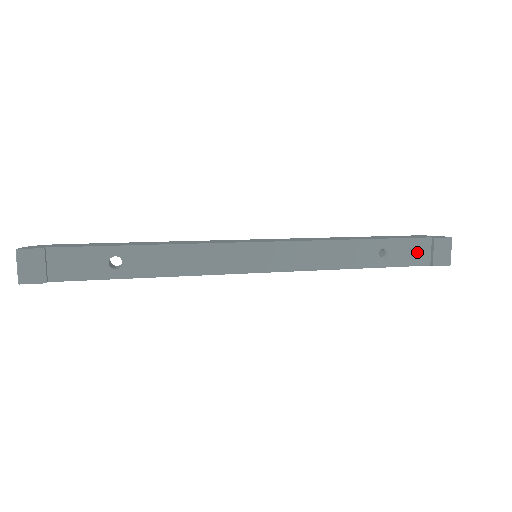
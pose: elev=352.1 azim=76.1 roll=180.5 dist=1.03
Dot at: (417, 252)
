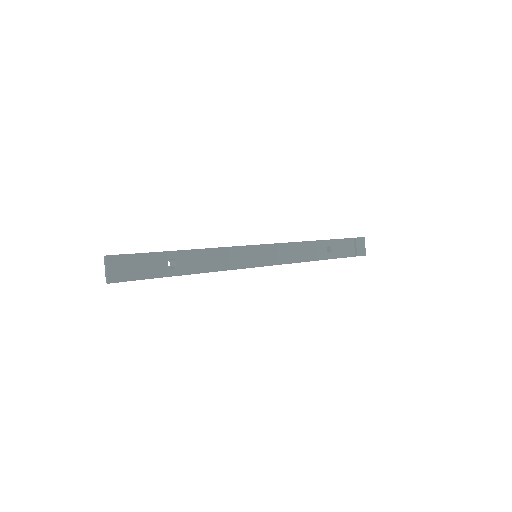
Dot at: (347, 248)
